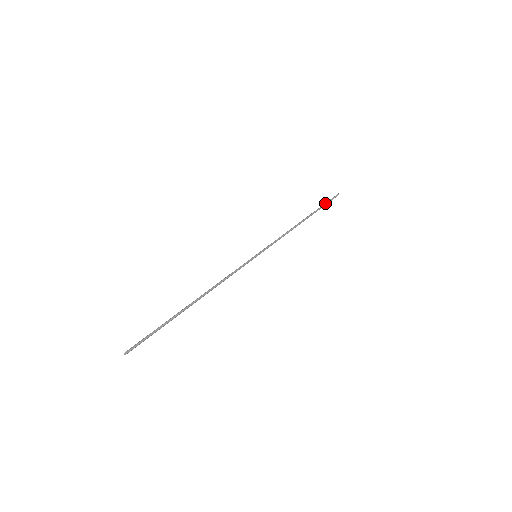
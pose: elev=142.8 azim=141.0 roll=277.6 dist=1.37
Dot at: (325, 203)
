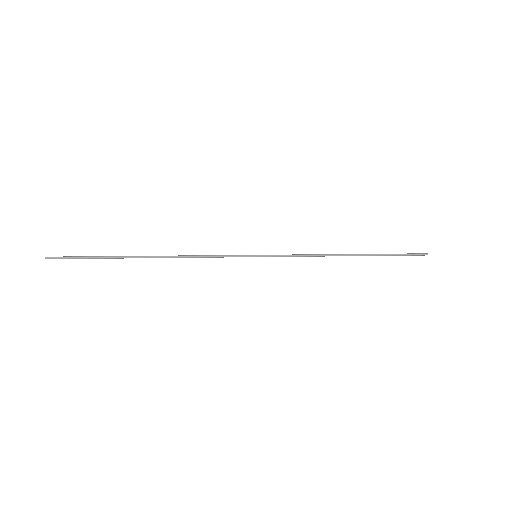
Dot at: occluded
